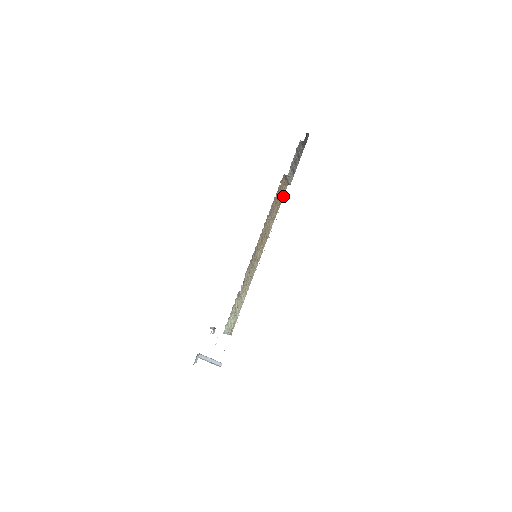
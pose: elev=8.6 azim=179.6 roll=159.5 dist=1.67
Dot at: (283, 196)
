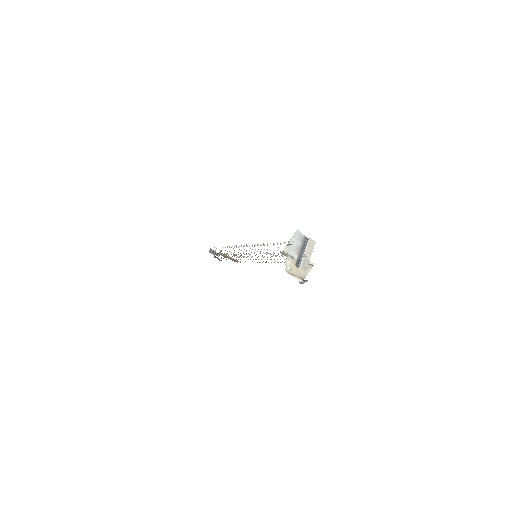
Dot at: occluded
